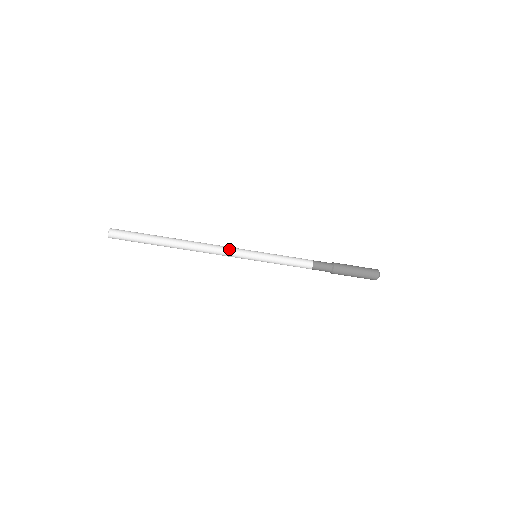
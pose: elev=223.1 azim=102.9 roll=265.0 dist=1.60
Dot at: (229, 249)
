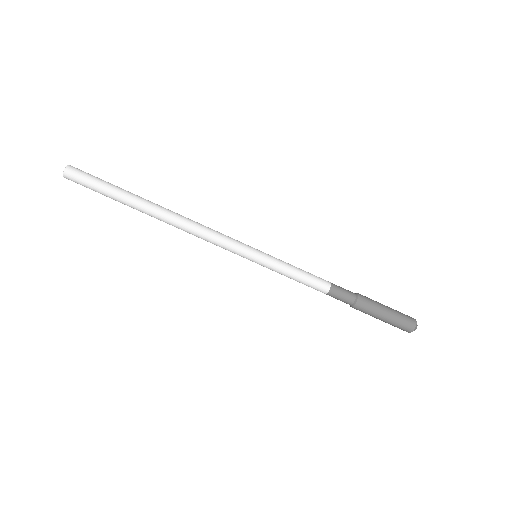
Dot at: (222, 235)
